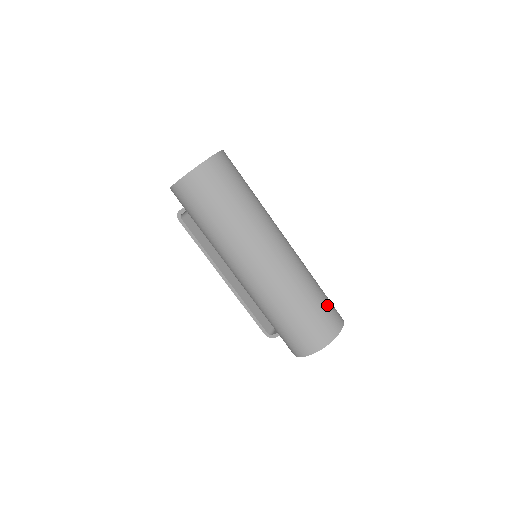
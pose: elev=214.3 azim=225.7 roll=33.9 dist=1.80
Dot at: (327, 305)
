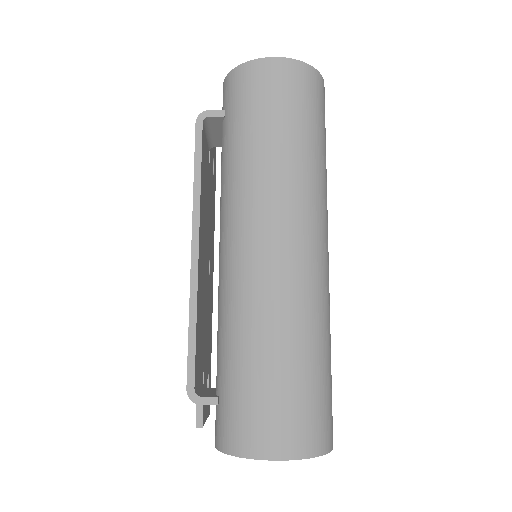
Dot at: occluded
